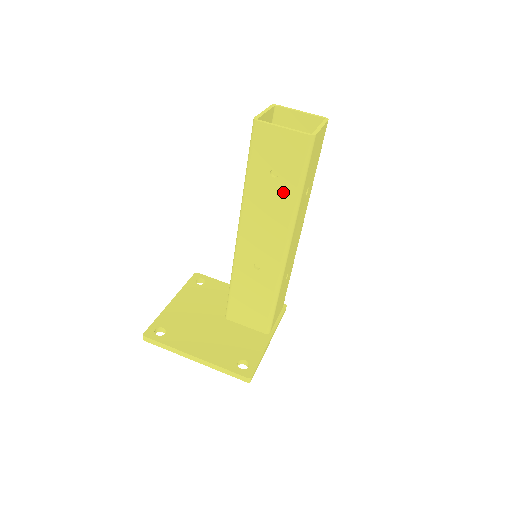
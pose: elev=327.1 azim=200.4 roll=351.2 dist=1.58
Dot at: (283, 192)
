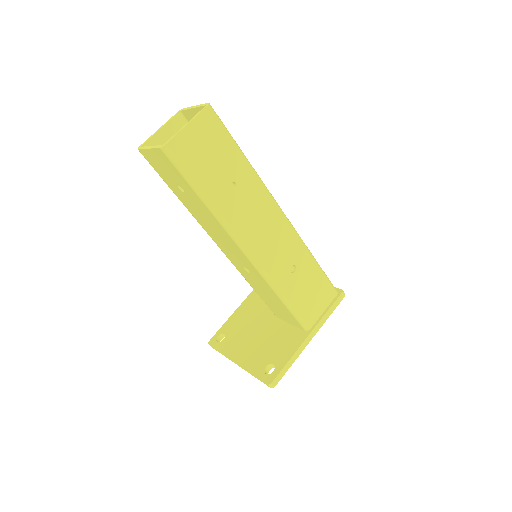
Dot at: (197, 202)
